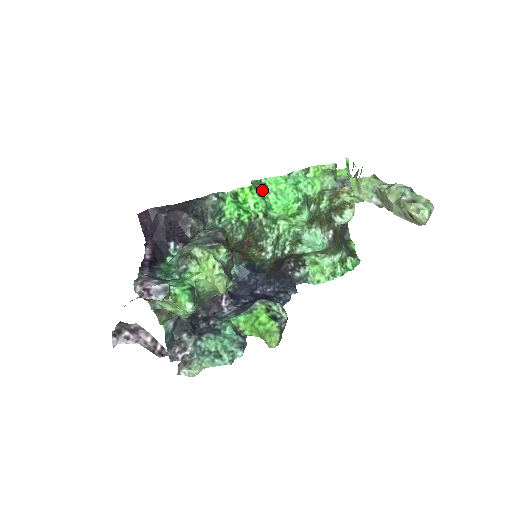
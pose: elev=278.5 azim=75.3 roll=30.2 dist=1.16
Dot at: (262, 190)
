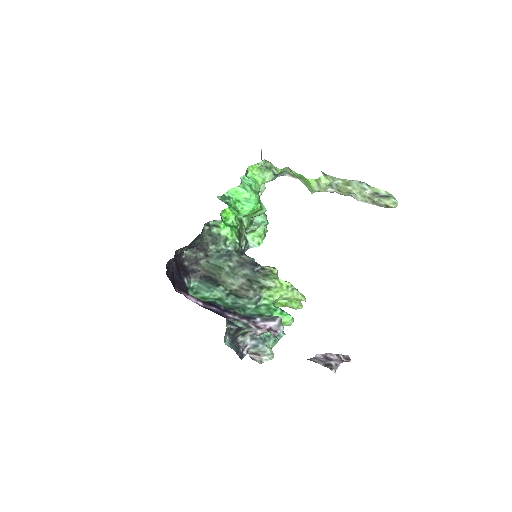
Dot at: (231, 203)
